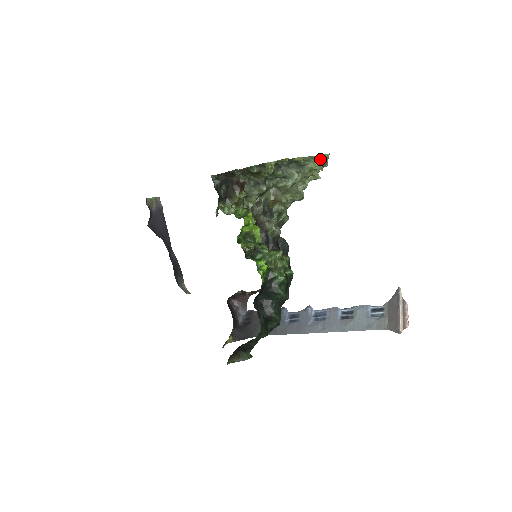
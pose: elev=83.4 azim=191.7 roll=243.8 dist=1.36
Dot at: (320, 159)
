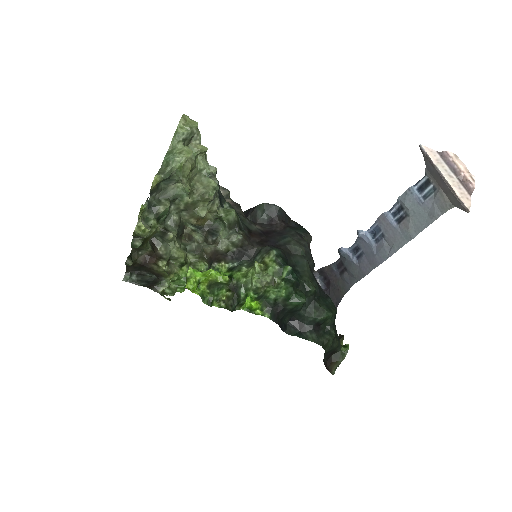
Dot at: (178, 141)
